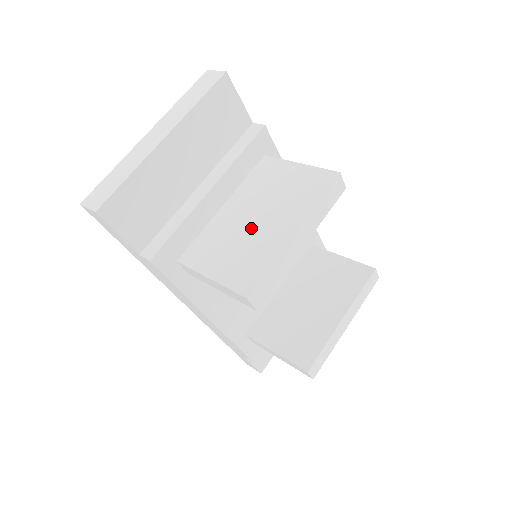
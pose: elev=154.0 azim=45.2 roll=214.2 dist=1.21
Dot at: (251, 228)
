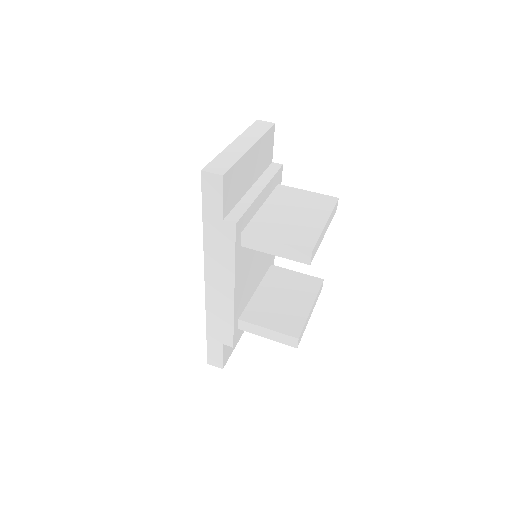
Dot at: (293, 219)
